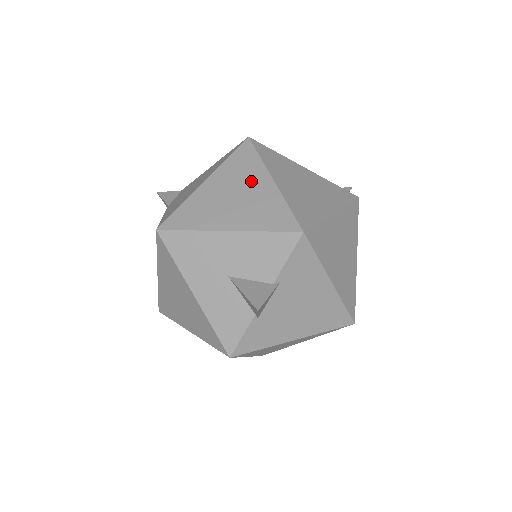
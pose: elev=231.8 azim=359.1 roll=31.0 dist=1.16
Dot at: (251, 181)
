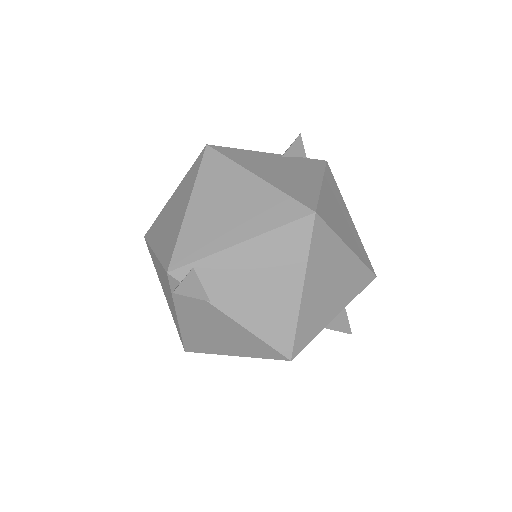
Dot at: (336, 262)
